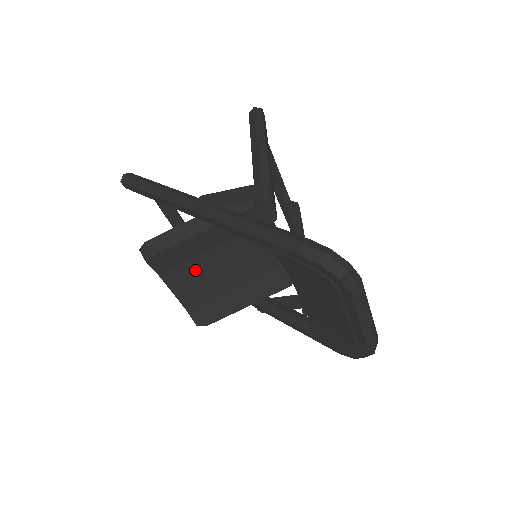
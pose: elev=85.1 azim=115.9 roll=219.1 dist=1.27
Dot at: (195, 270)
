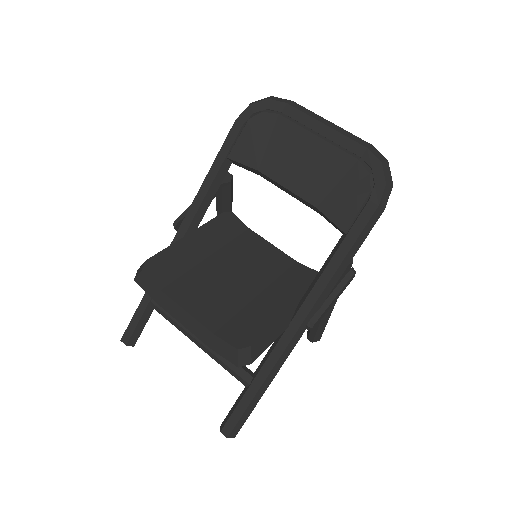
Dot at: (200, 281)
